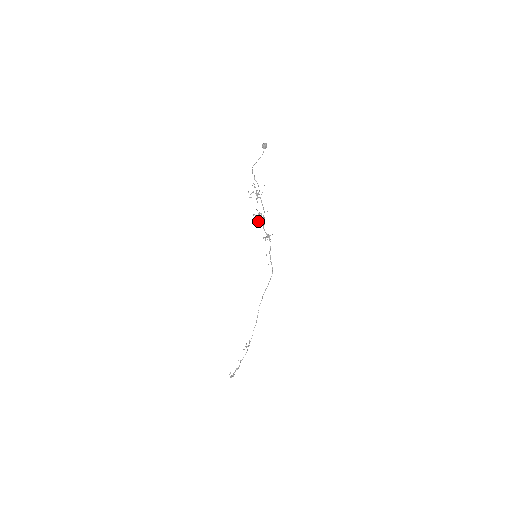
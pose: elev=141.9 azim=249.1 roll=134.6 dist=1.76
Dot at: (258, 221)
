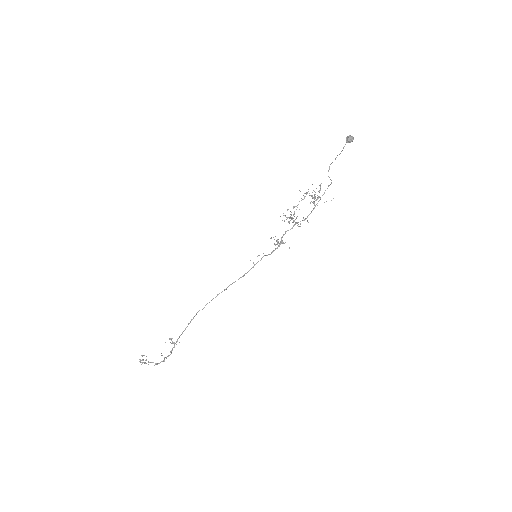
Dot at: occluded
